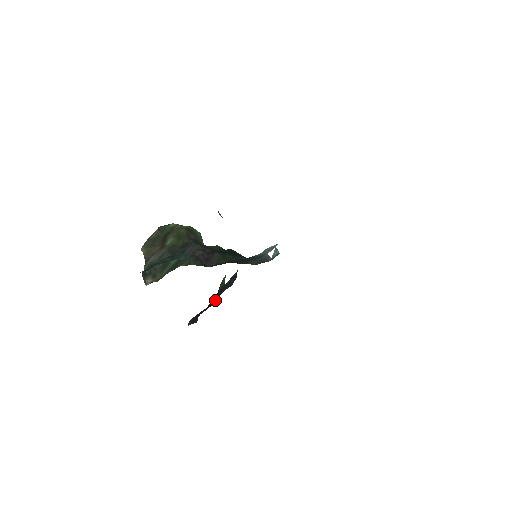
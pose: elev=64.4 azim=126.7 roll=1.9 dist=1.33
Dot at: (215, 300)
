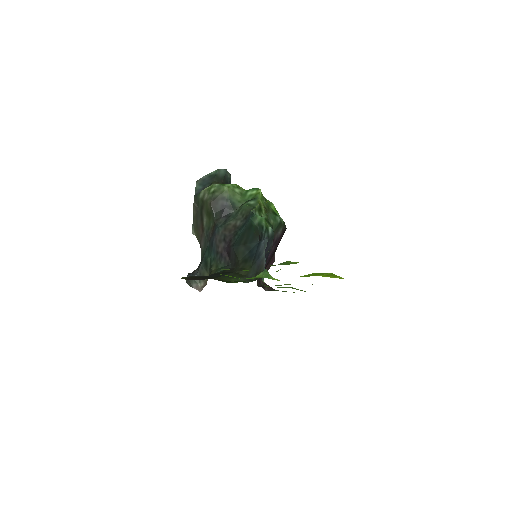
Dot at: (277, 241)
